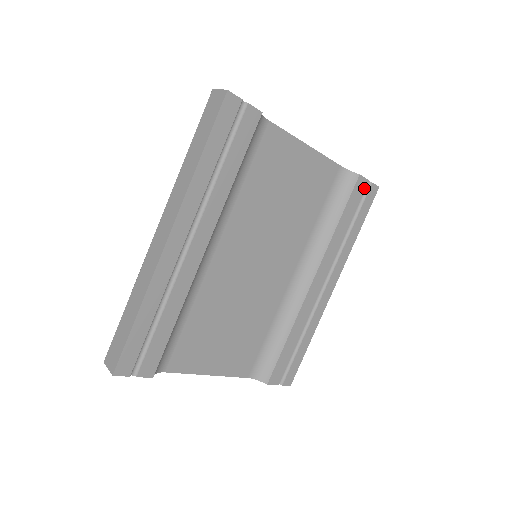
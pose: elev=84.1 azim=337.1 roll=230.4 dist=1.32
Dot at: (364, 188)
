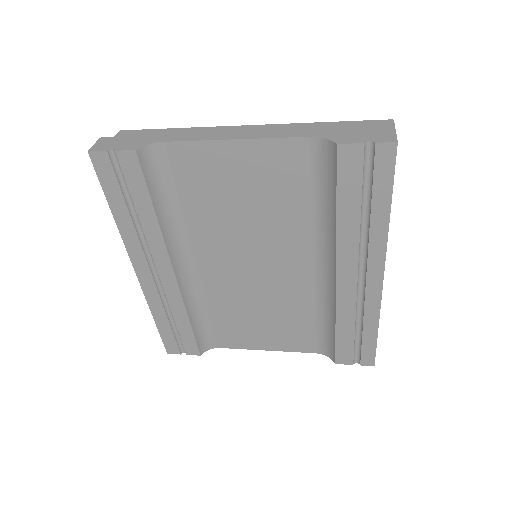
Dot at: (361, 156)
